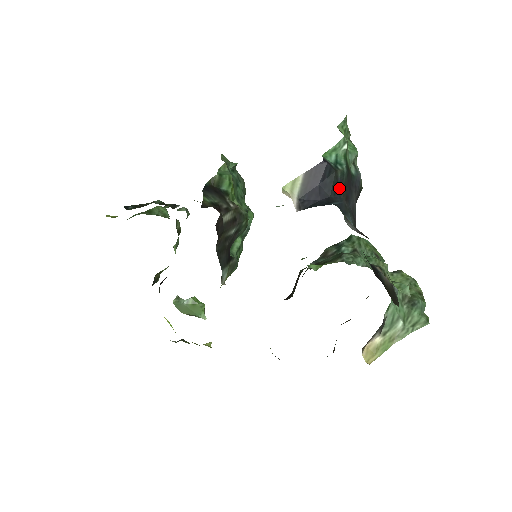
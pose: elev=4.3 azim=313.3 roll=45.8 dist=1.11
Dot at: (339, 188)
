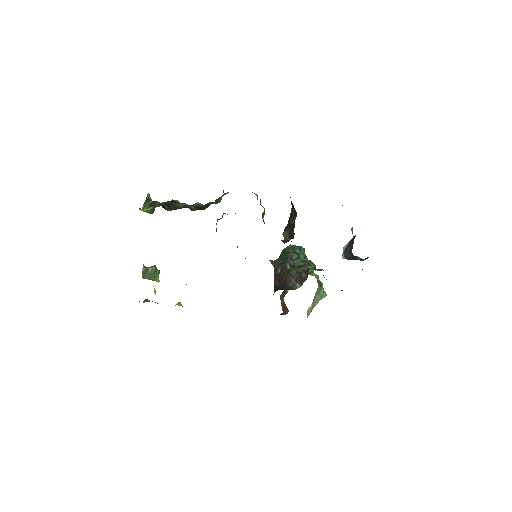
Dot at: occluded
